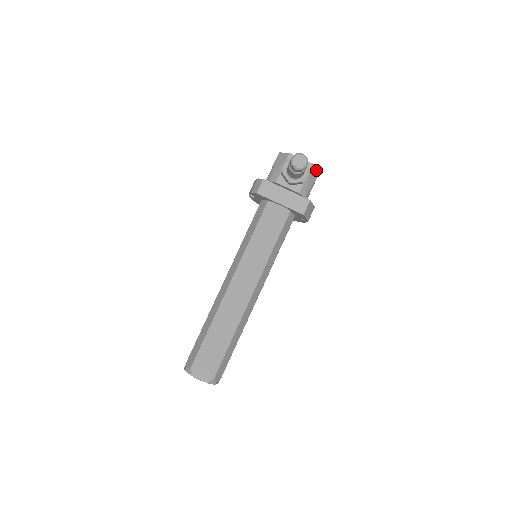
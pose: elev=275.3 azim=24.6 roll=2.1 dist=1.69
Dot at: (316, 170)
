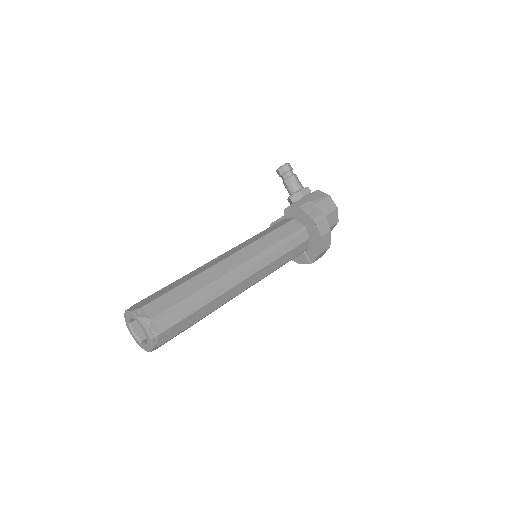
Dot at: (324, 194)
